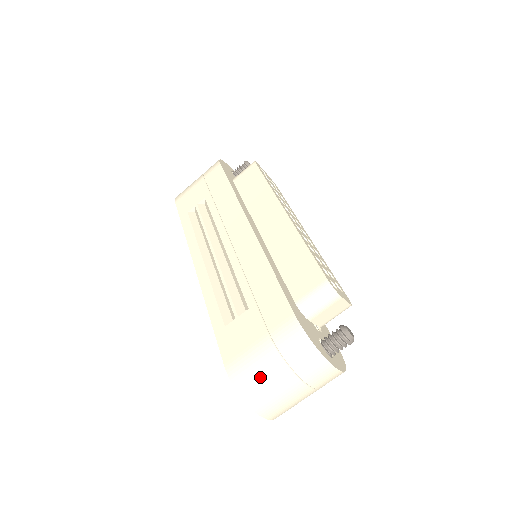
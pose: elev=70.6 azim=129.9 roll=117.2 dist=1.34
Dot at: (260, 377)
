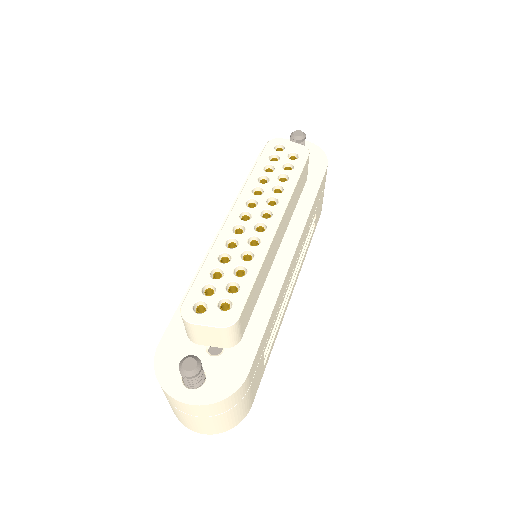
Dot at: occluded
